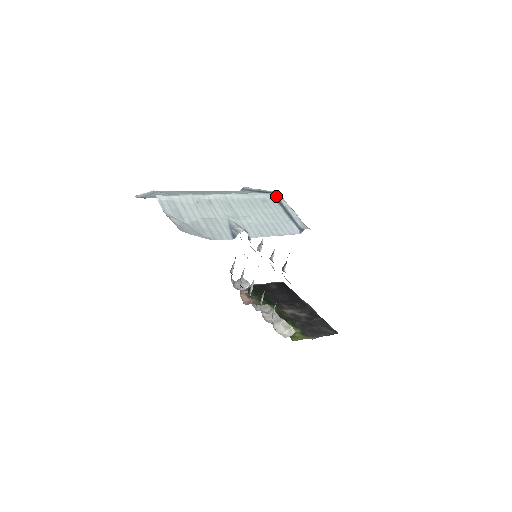
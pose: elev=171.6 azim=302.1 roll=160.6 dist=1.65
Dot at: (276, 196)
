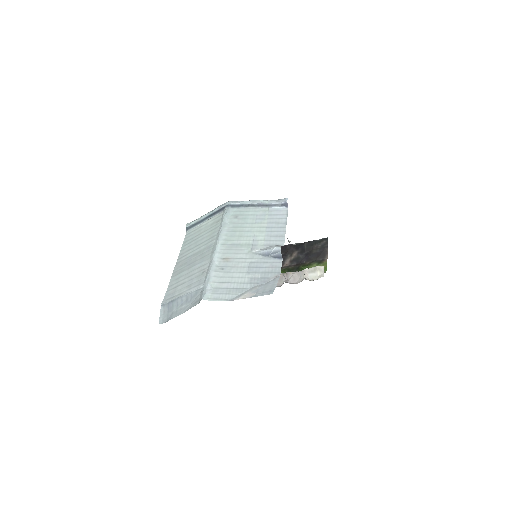
Dot at: (233, 205)
